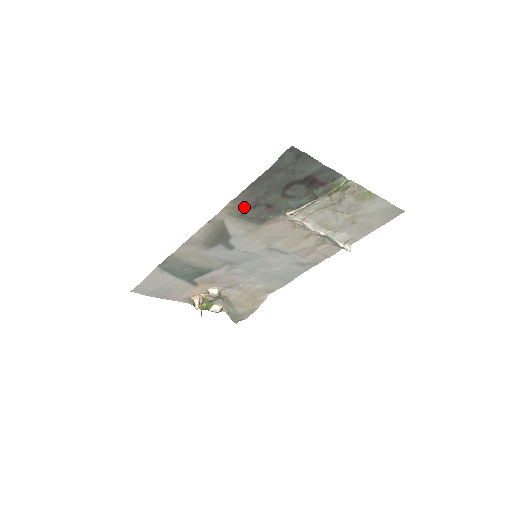
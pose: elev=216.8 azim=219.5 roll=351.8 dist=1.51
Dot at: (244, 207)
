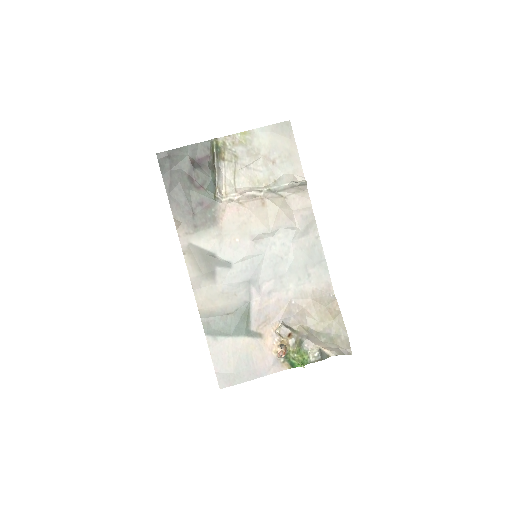
Dot at: (188, 220)
